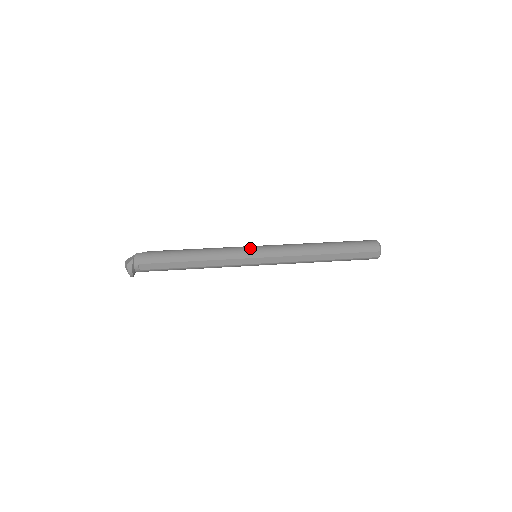
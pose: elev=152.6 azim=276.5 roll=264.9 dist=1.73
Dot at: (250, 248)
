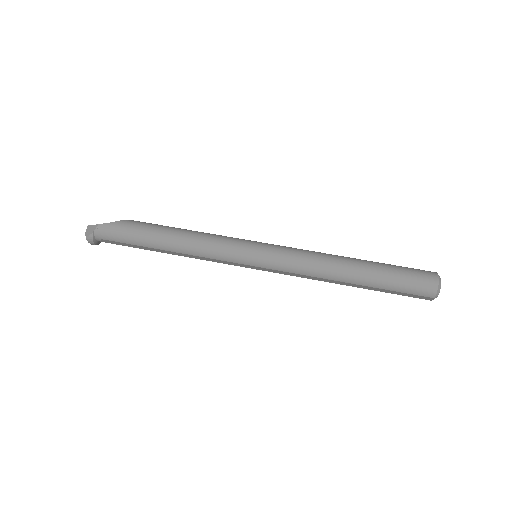
Dot at: (246, 251)
